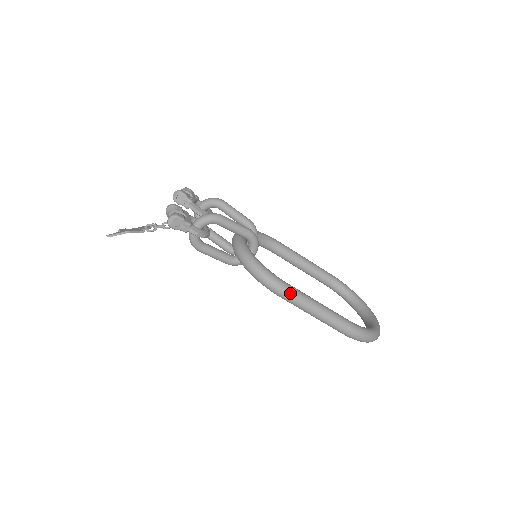
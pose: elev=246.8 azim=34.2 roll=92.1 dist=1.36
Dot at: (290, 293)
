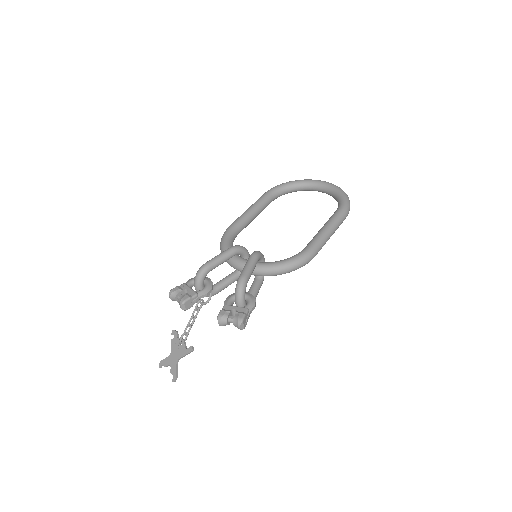
Dot at: (317, 249)
